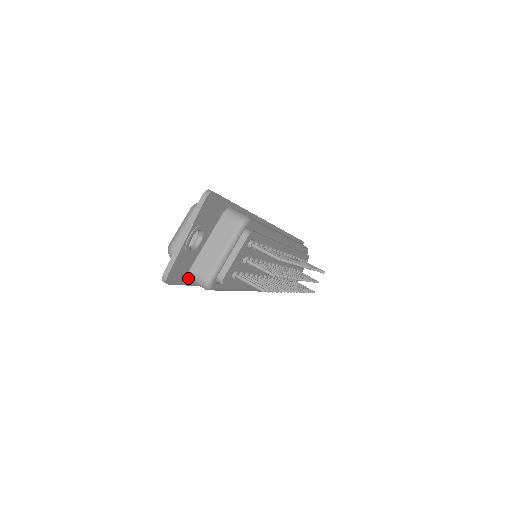
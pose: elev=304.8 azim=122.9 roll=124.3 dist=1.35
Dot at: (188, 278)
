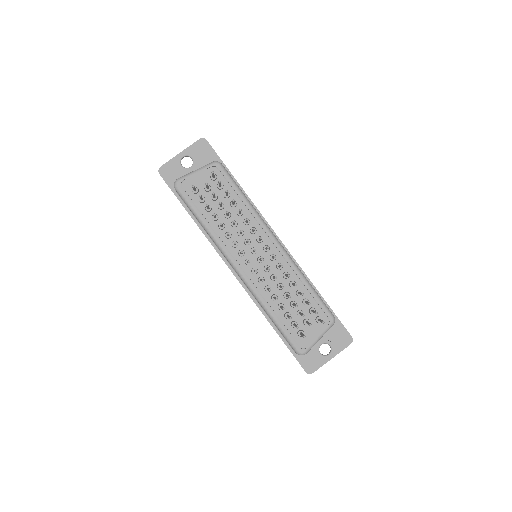
Dot at: occluded
